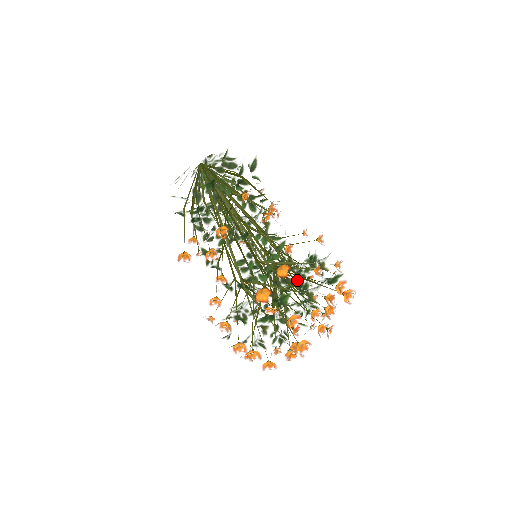
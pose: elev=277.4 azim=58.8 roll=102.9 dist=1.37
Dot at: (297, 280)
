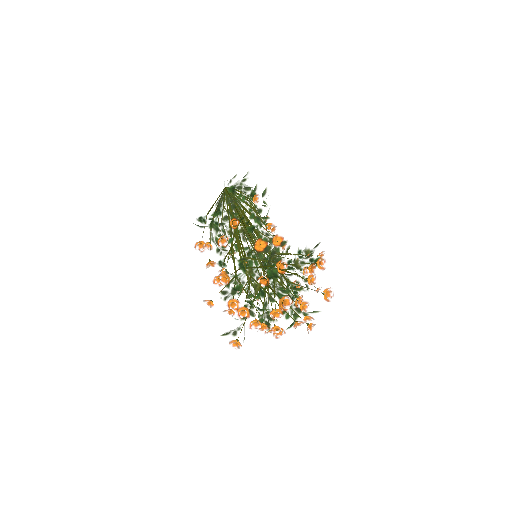
Dot at: occluded
